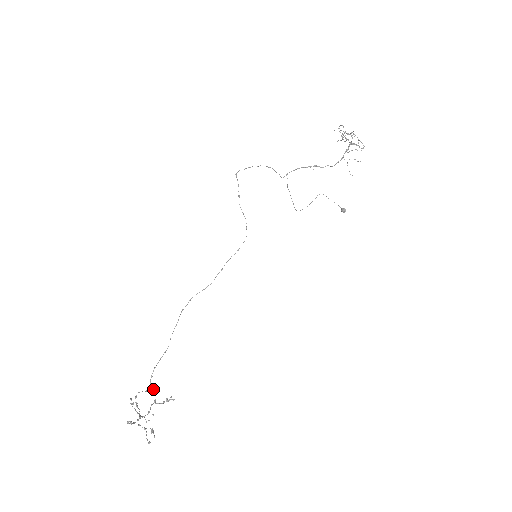
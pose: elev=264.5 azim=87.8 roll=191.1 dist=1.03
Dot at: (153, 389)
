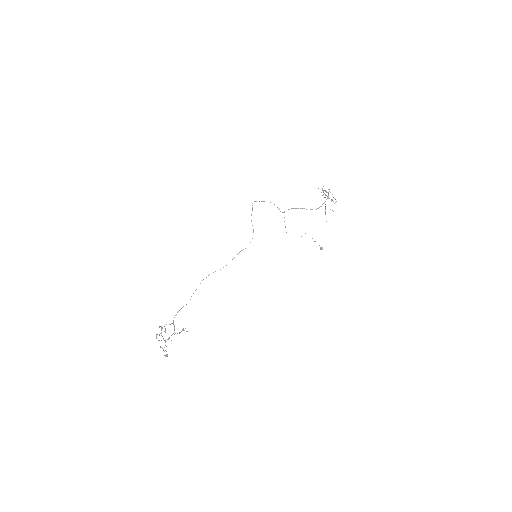
Dot at: (174, 325)
